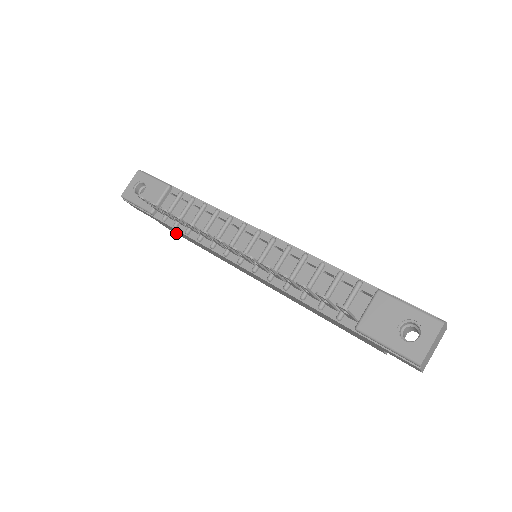
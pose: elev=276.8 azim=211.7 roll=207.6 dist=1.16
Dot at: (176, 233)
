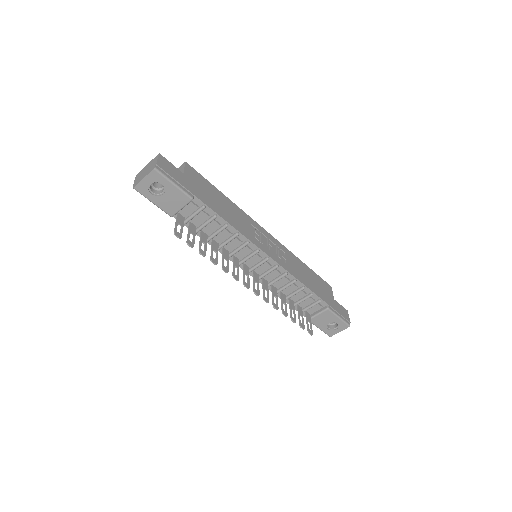
Dot at: occluded
